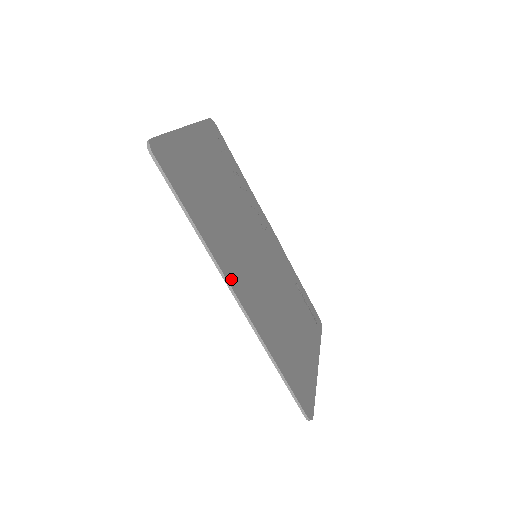
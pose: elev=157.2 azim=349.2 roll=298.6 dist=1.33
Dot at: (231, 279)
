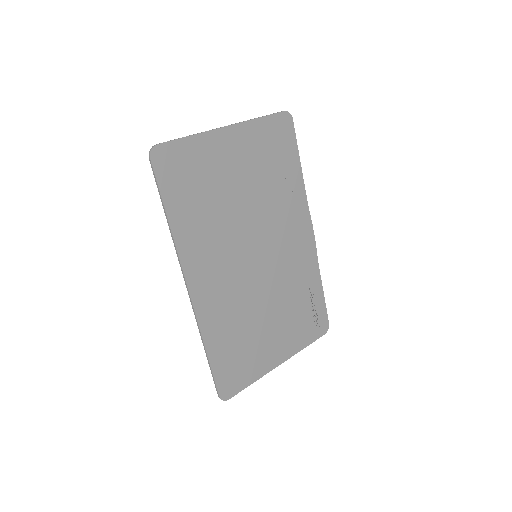
Dot at: (191, 274)
